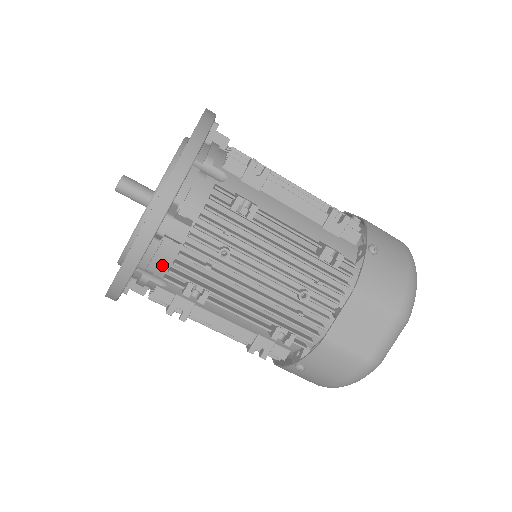
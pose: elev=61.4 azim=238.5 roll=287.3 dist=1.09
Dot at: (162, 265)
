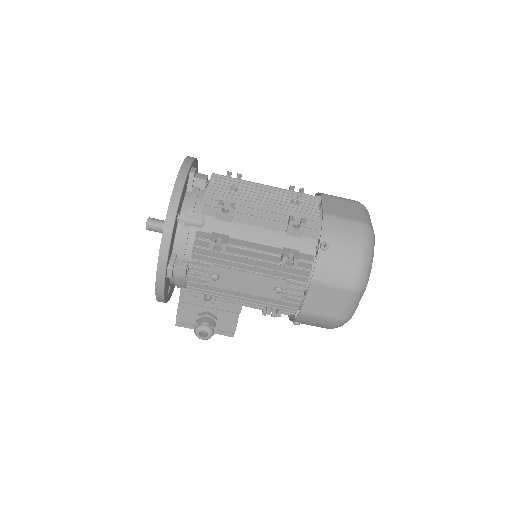
Dot at: (197, 205)
